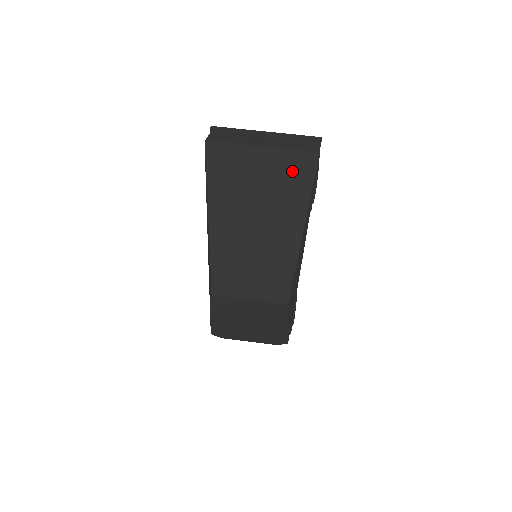
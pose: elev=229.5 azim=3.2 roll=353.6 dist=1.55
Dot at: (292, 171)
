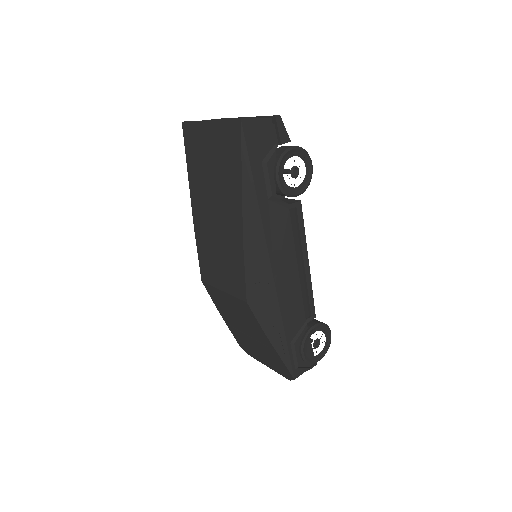
Dot at: (227, 142)
